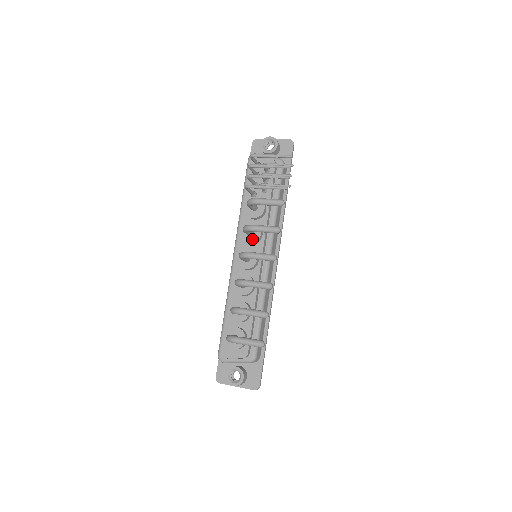
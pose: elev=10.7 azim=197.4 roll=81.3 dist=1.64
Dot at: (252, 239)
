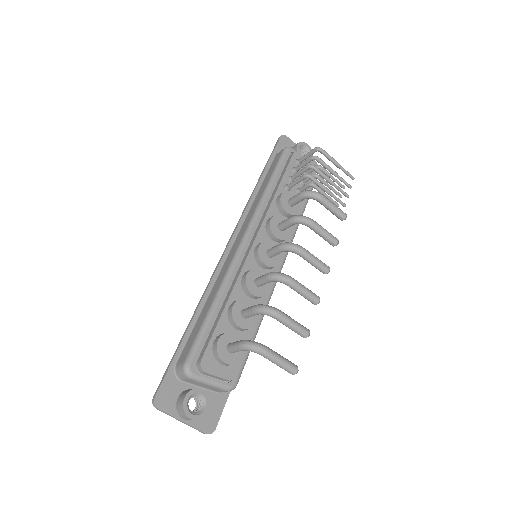
Dot at: (281, 234)
